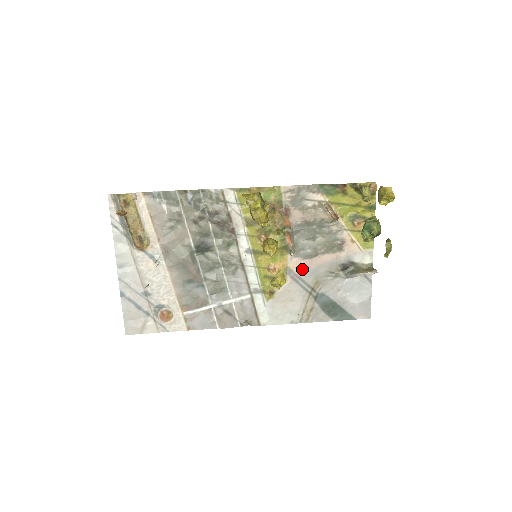
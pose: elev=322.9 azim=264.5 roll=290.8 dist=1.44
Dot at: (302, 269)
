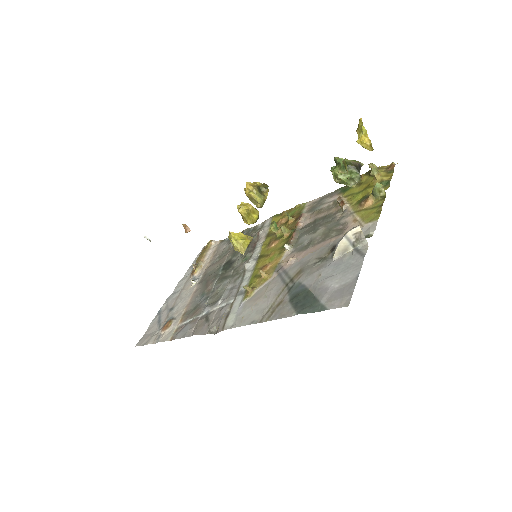
Dot at: (290, 260)
